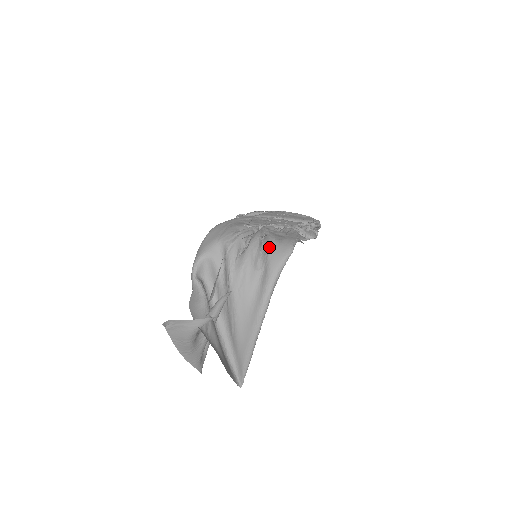
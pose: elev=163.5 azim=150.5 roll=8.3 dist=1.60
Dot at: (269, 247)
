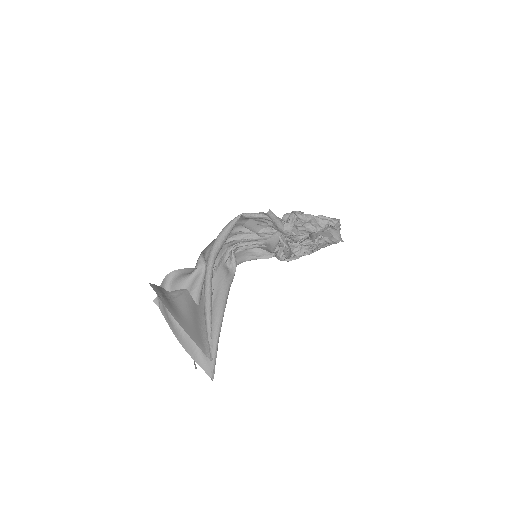
Dot at: occluded
